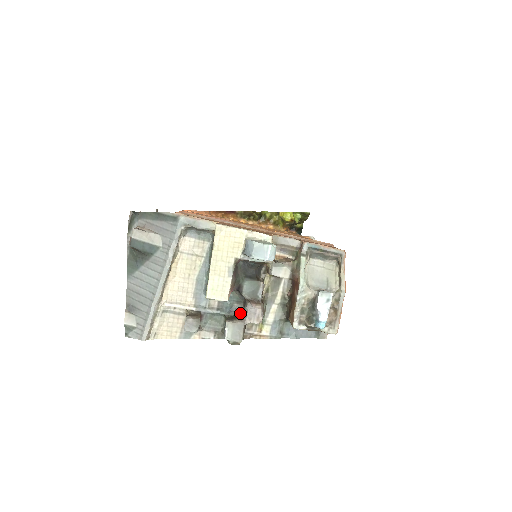
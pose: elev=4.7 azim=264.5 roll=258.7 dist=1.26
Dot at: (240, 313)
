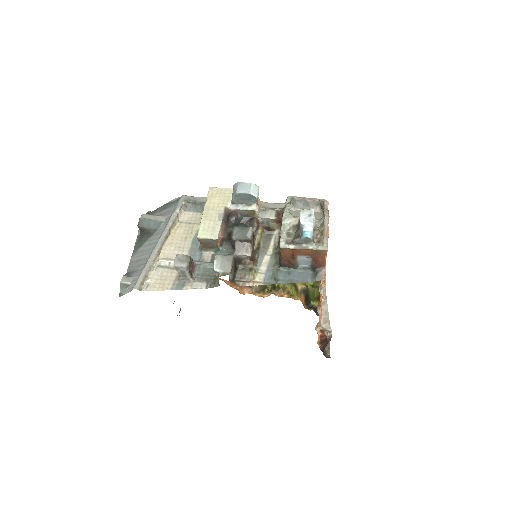
Dot at: occluded
